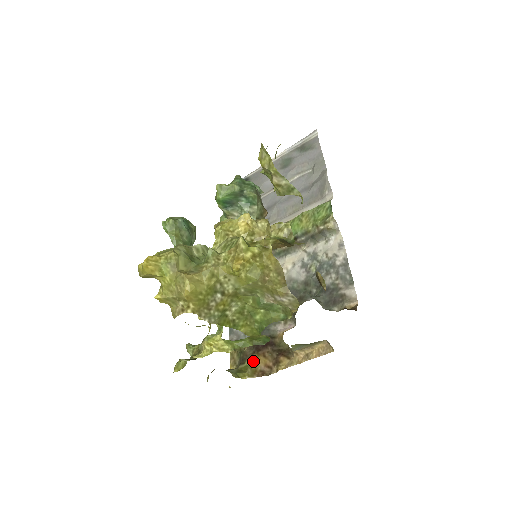
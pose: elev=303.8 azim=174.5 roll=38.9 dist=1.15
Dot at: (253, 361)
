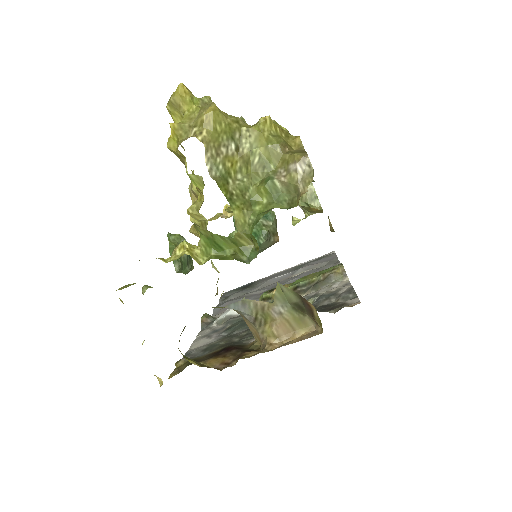
Dot at: (206, 363)
